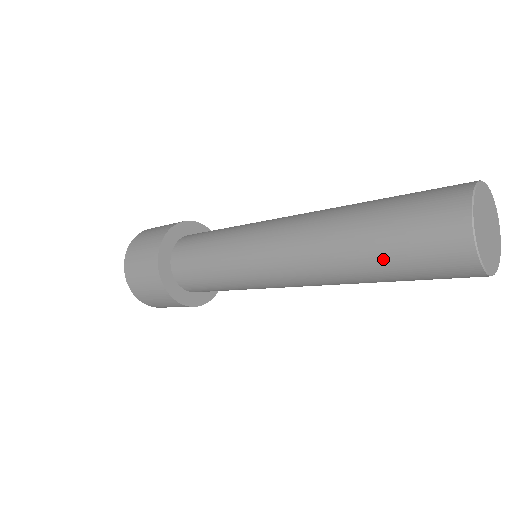
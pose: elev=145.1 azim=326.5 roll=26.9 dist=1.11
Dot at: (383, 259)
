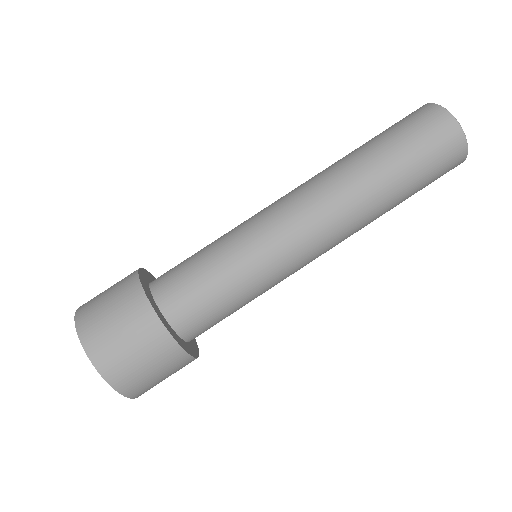
Dot at: (397, 158)
